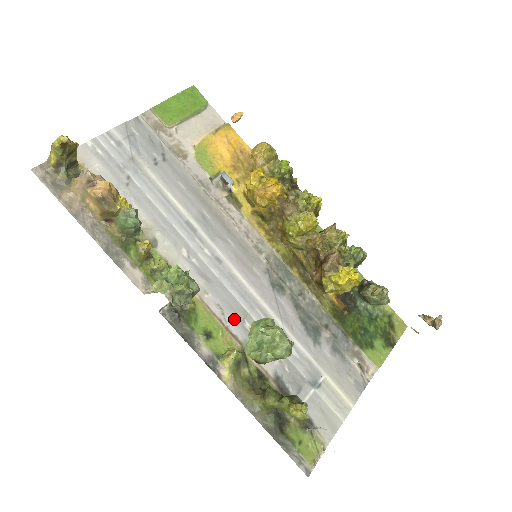
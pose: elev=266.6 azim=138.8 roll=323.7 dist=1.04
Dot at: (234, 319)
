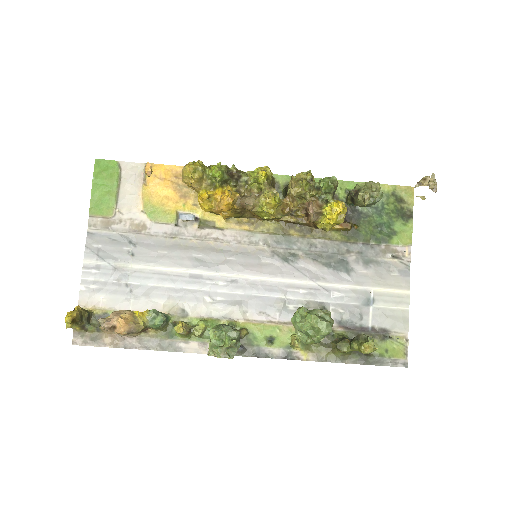
Dot at: (279, 312)
